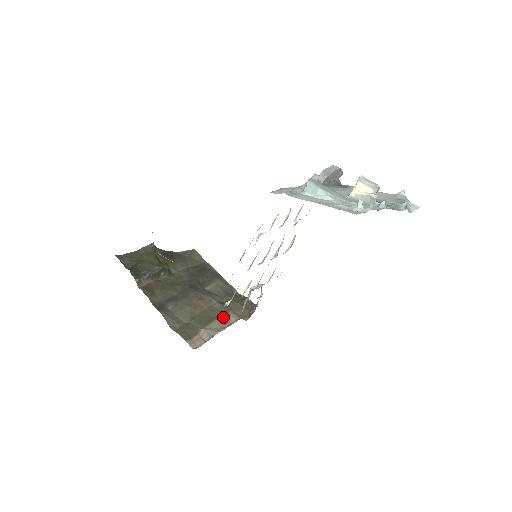
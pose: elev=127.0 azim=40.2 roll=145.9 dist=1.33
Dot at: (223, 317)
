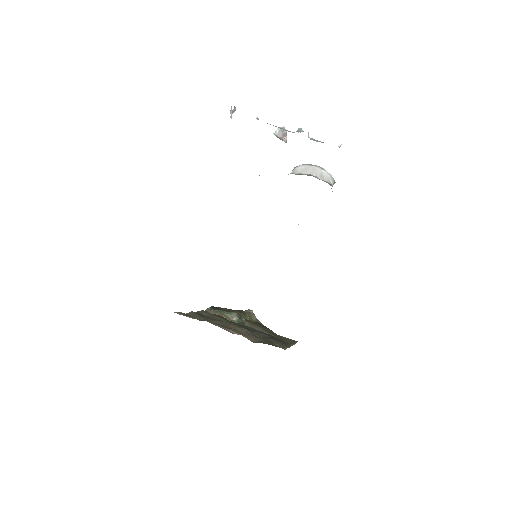
Dot at: (233, 331)
